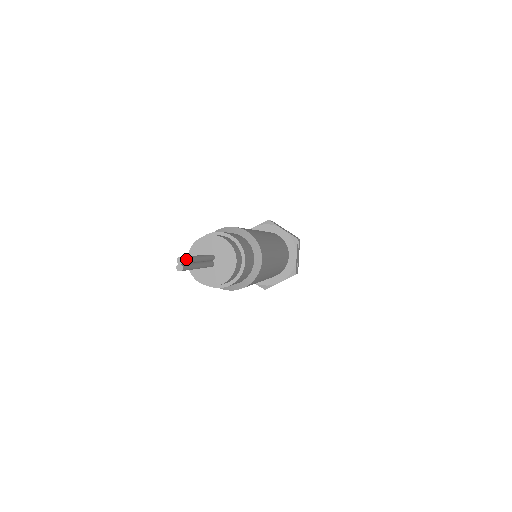
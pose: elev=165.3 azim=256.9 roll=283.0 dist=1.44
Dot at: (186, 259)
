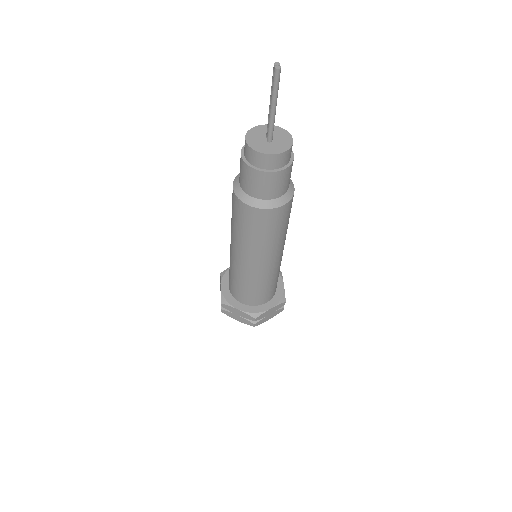
Dot at: occluded
